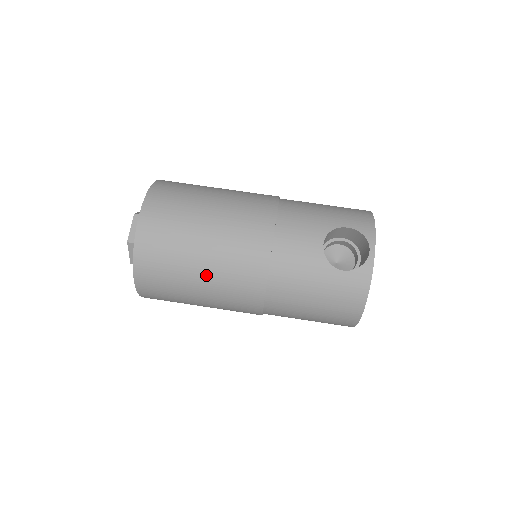
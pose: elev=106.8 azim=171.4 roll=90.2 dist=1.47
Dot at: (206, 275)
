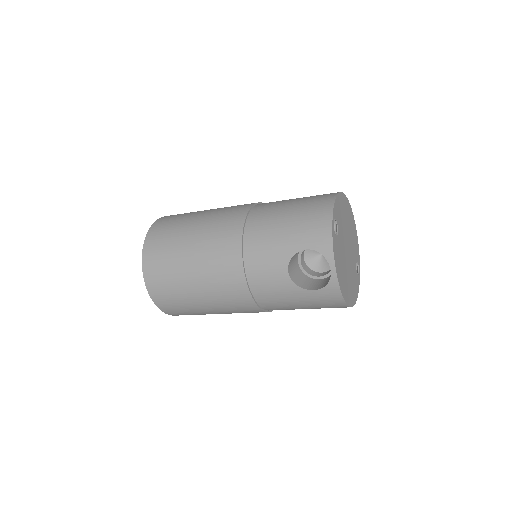
Dot at: (213, 309)
